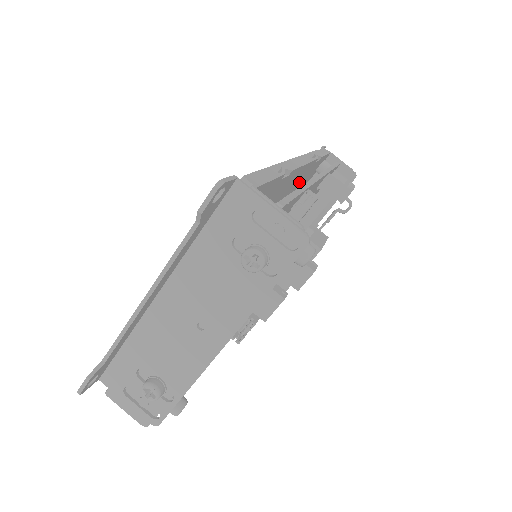
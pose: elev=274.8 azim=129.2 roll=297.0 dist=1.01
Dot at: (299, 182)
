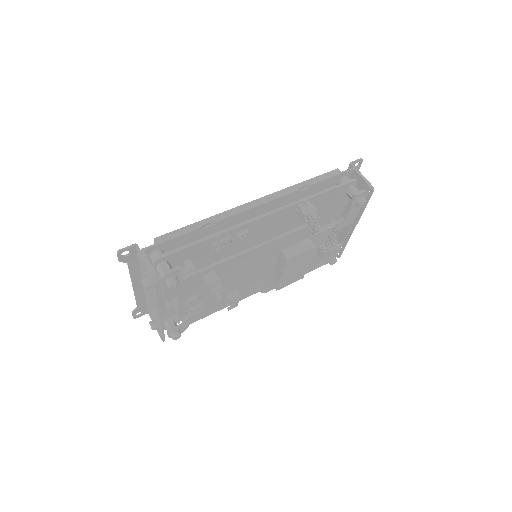
Dot at: occluded
